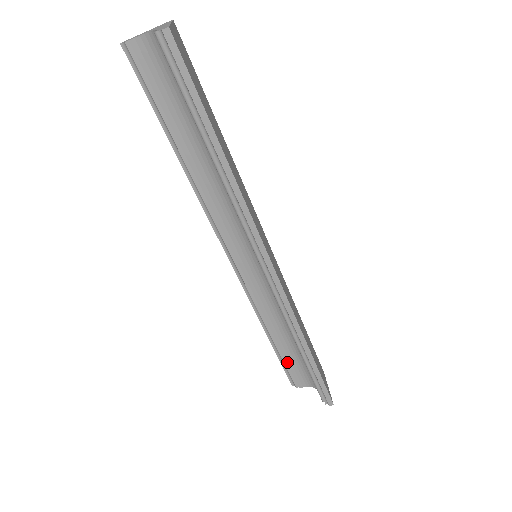
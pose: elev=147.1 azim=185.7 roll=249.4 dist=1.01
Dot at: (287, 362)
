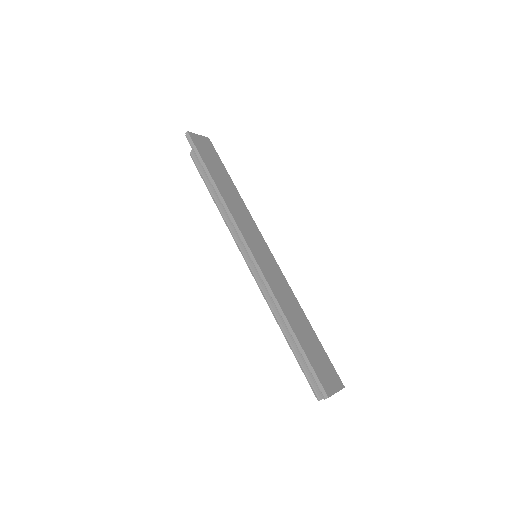
Dot at: (302, 364)
